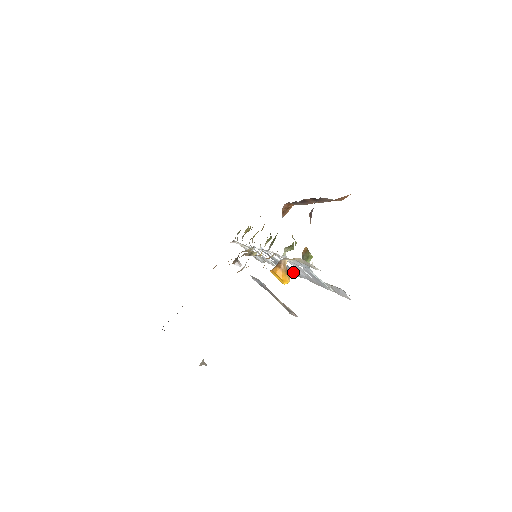
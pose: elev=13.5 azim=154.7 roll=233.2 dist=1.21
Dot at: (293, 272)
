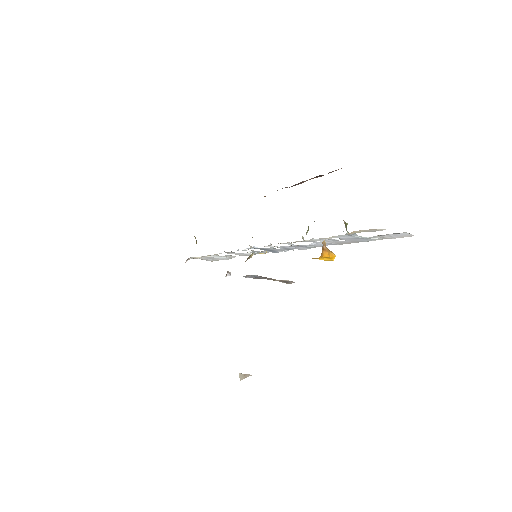
Dot at: (304, 248)
